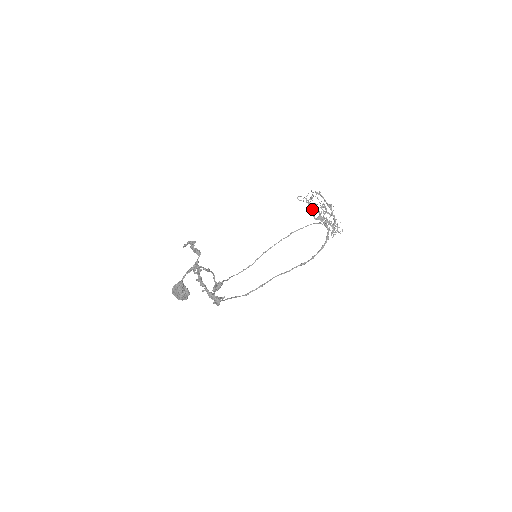
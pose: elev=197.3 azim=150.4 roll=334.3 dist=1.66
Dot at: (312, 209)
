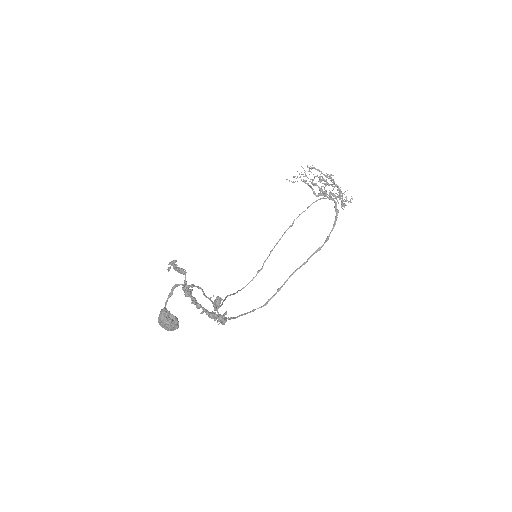
Dot at: (309, 186)
